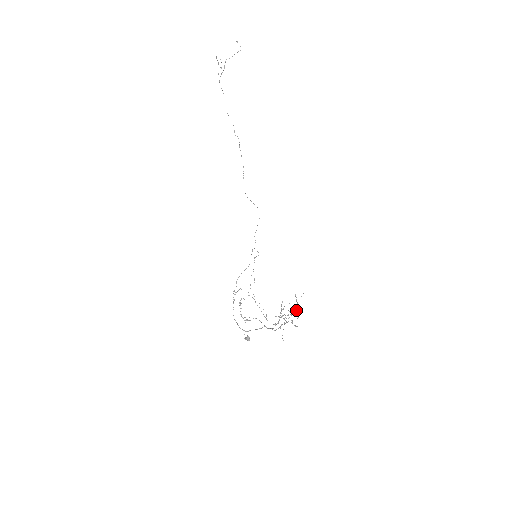
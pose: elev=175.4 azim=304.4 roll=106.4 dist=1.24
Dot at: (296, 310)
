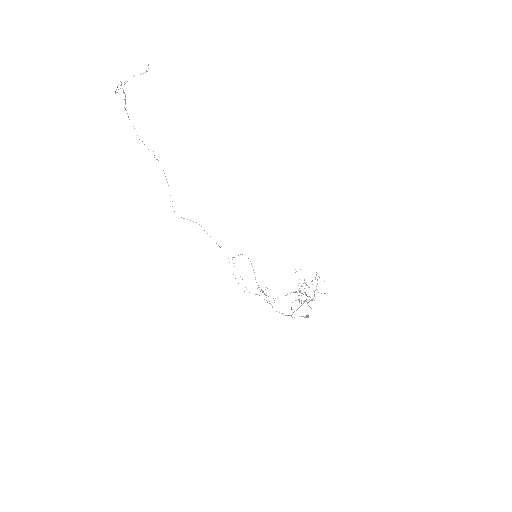
Dot at: occluded
